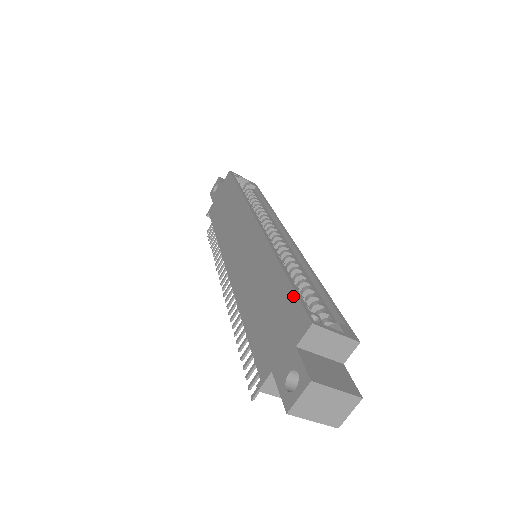
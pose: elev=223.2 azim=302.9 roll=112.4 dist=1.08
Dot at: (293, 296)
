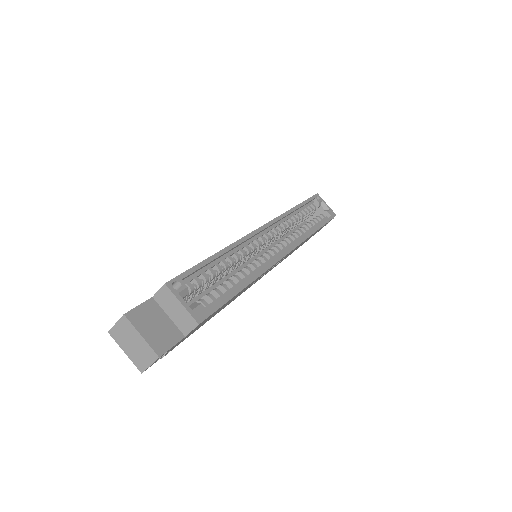
Dot at: (190, 269)
